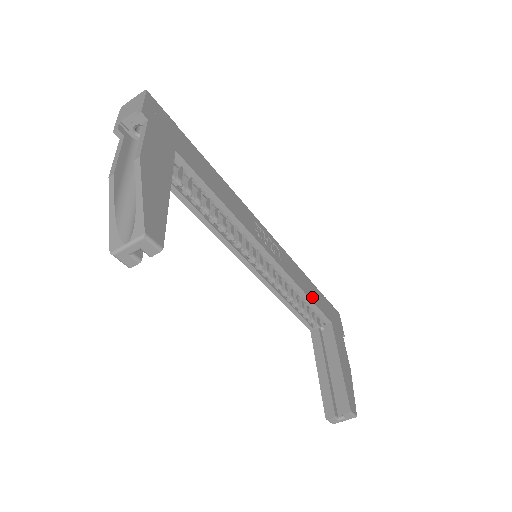
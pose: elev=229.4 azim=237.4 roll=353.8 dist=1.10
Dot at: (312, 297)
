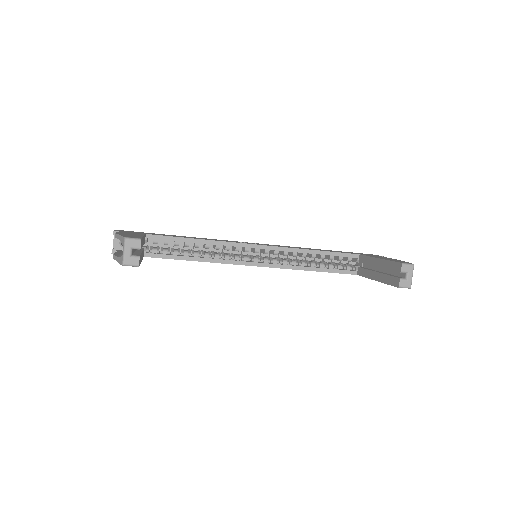
Dot at: (324, 251)
